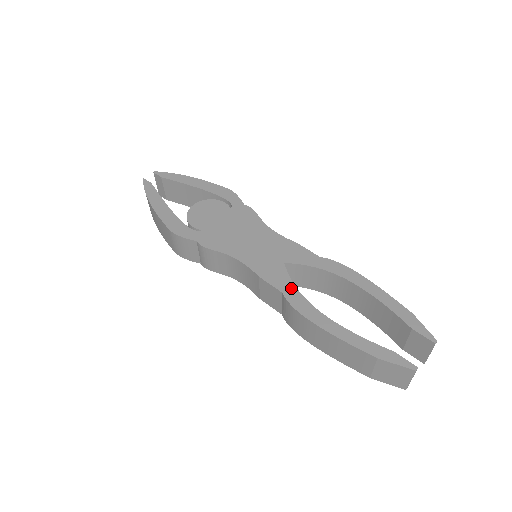
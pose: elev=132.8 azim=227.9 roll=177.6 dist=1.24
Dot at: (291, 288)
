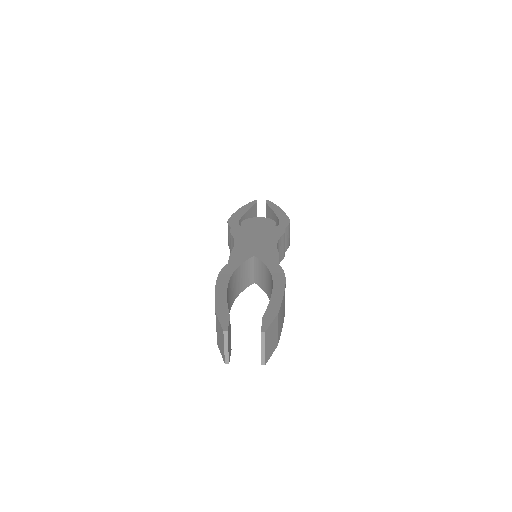
Dot at: (236, 265)
